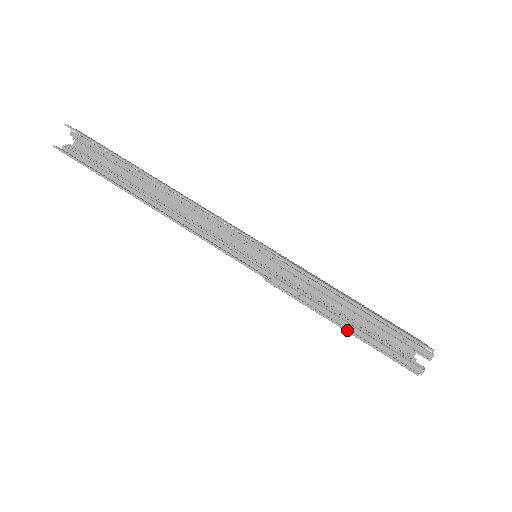
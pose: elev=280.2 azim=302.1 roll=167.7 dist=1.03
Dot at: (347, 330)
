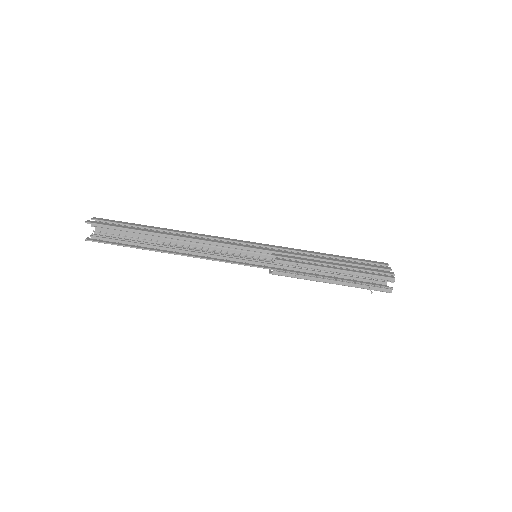
Dot at: occluded
